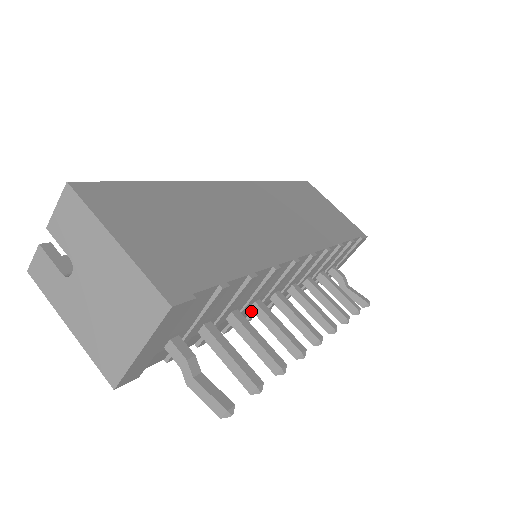
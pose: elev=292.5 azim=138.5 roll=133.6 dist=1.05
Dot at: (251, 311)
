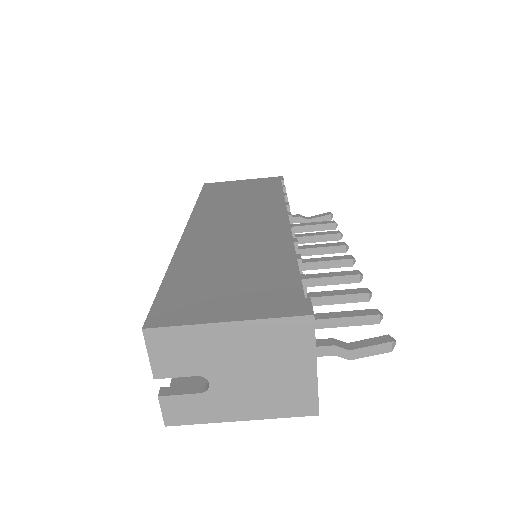
Dot at: occluded
